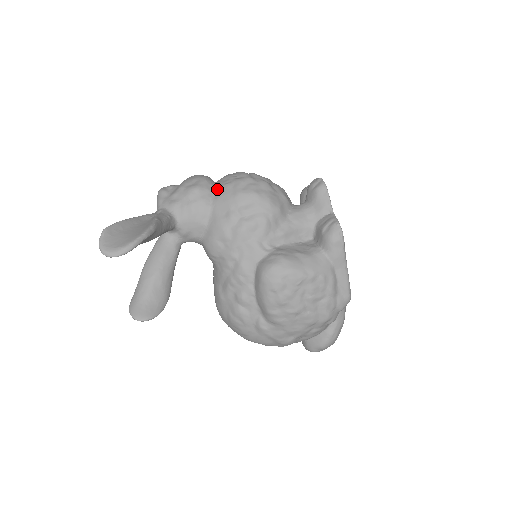
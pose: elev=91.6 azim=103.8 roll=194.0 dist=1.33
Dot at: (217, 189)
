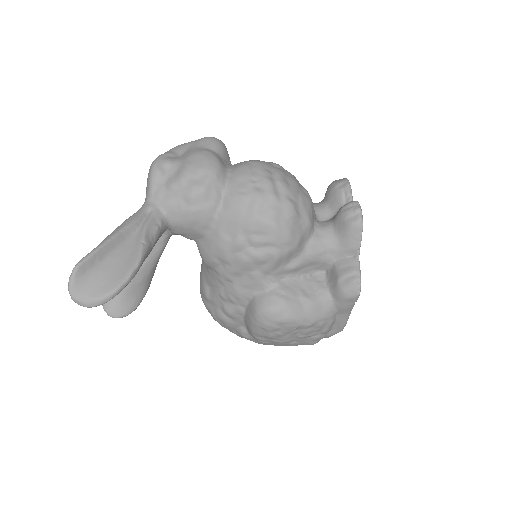
Dot at: (228, 196)
